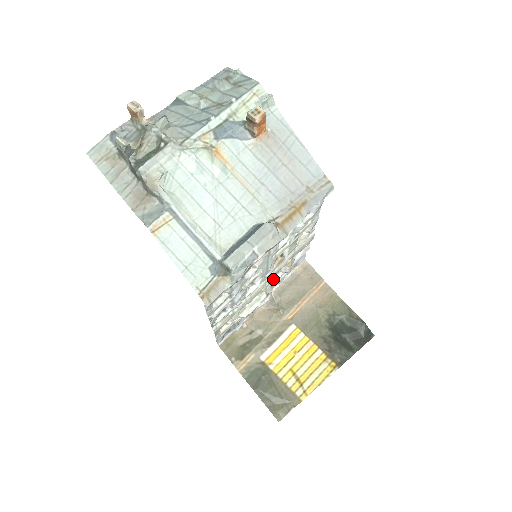
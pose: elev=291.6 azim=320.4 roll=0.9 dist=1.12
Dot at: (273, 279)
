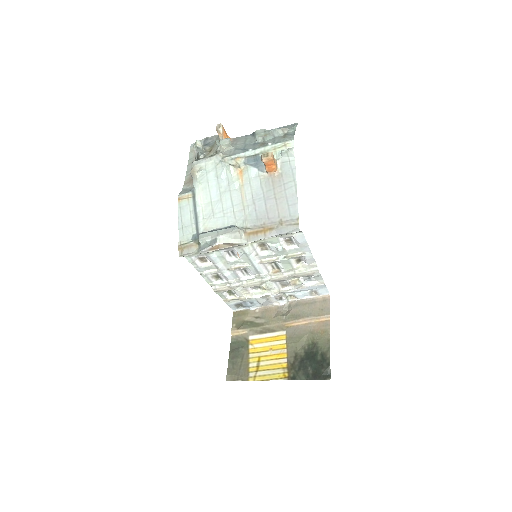
Dot at: (283, 287)
